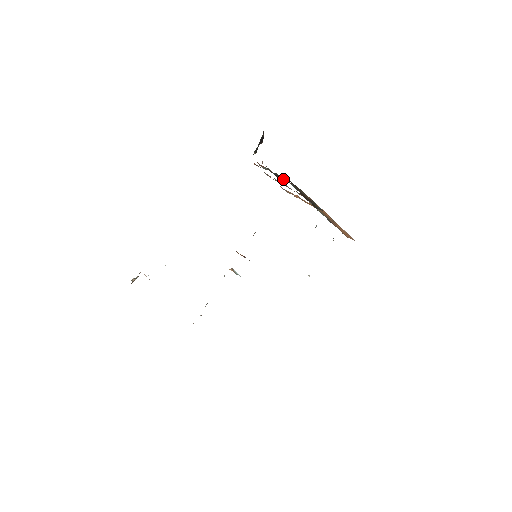
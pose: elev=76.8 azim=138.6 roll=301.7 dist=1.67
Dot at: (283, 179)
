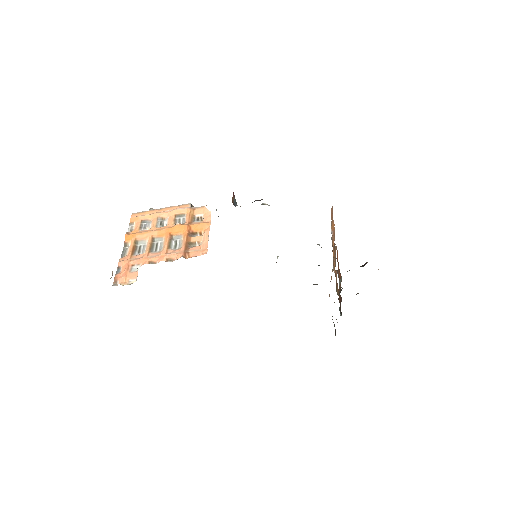
Dot at: occluded
